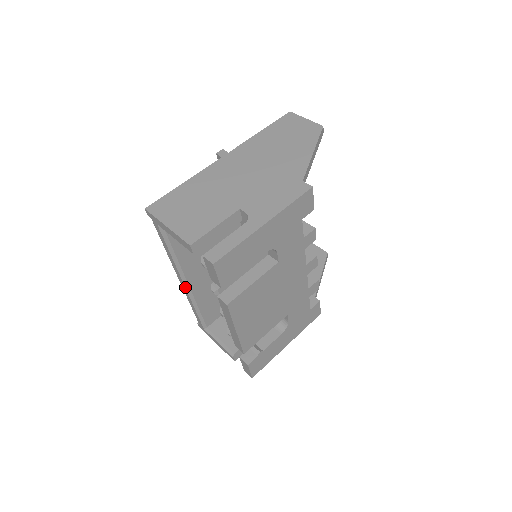
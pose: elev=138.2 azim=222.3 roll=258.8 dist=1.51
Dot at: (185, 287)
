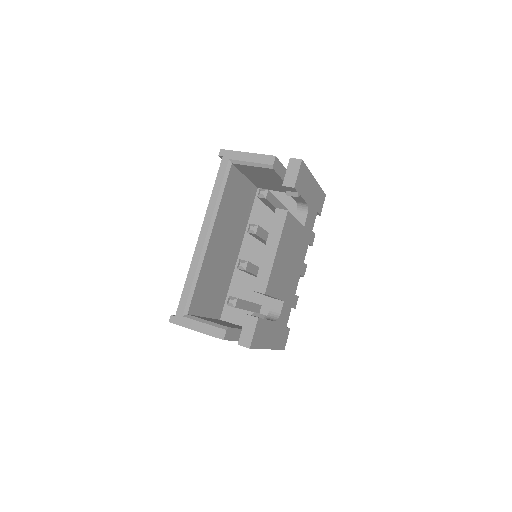
Dot at: (204, 241)
